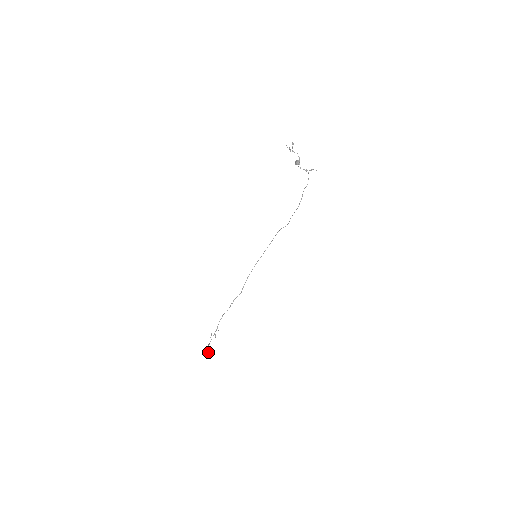
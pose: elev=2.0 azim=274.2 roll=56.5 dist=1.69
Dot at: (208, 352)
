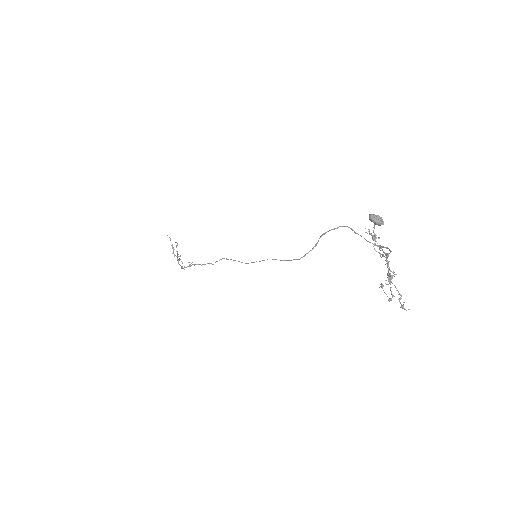
Dot at: occluded
